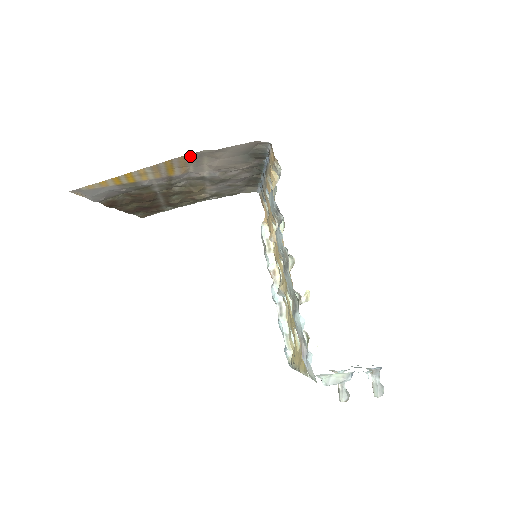
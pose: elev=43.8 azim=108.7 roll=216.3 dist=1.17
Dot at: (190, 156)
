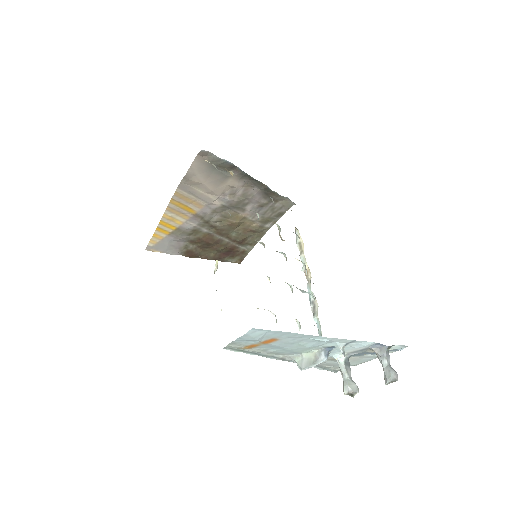
Dot at: (181, 190)
